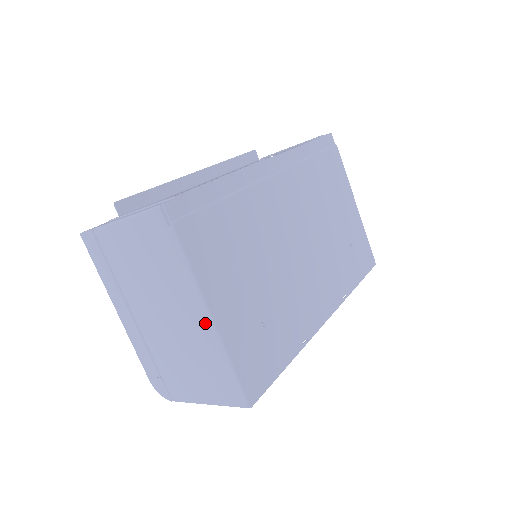
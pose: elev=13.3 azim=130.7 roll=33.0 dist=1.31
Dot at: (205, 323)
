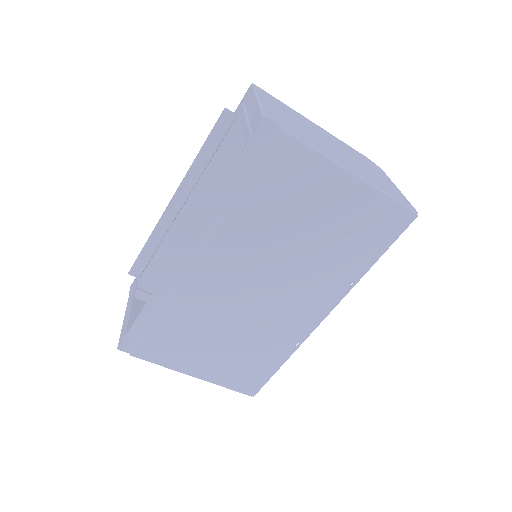
Dot at: occluded
